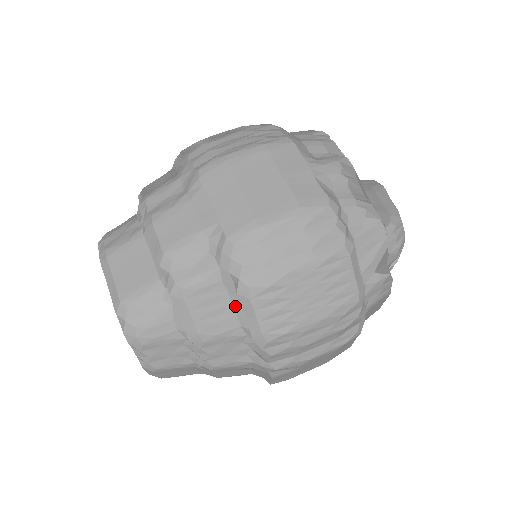
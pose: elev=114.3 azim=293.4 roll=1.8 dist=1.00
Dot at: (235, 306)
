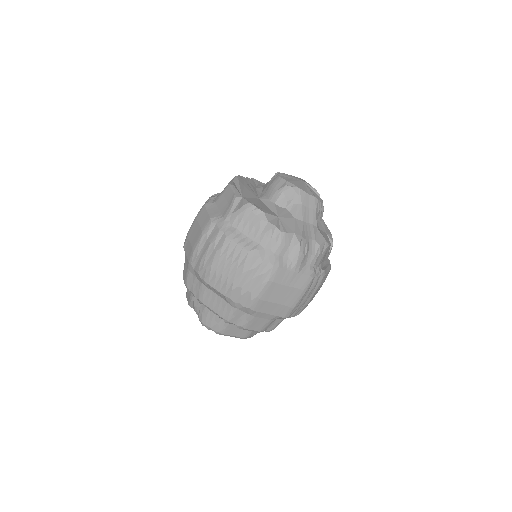
Dot at: occluded
